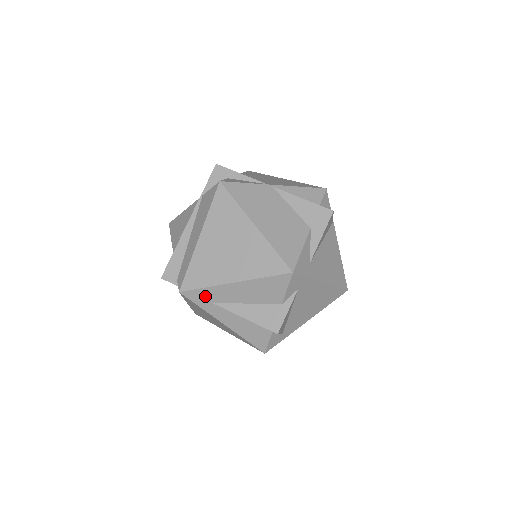
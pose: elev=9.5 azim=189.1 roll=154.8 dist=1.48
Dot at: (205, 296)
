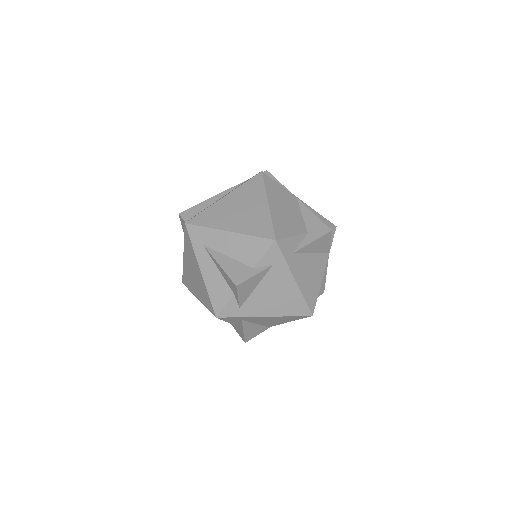
Dot at: (201, 235)
